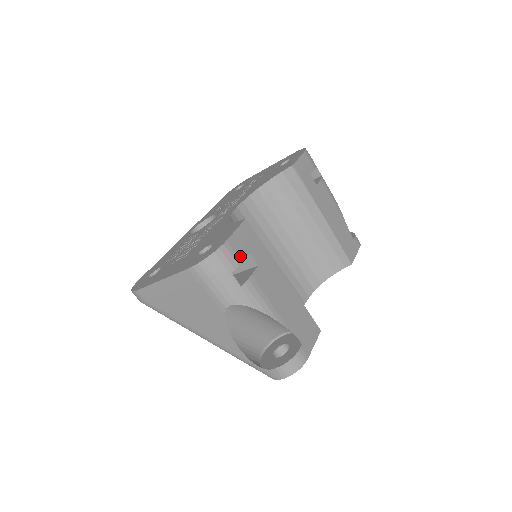
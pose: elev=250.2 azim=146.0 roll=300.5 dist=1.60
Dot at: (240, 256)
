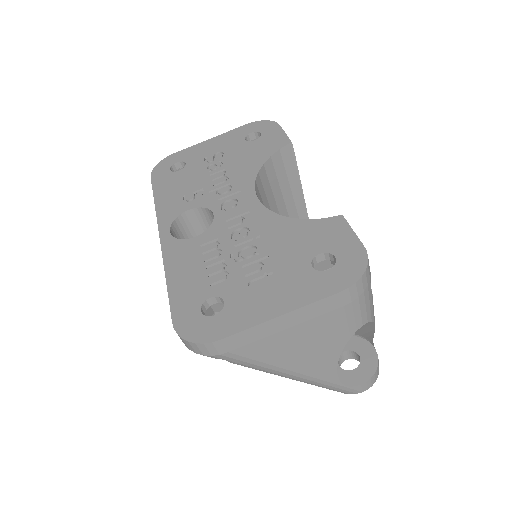
Dot at: occluded
